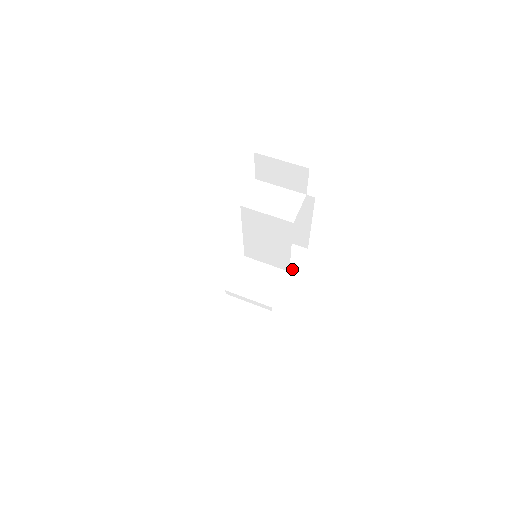
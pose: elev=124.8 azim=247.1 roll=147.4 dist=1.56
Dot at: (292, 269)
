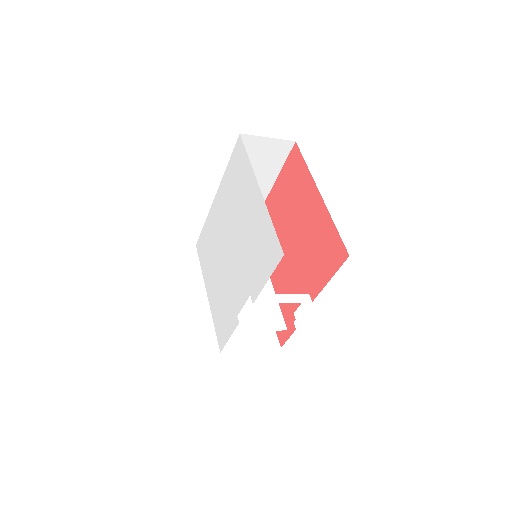
Dot at: occluded
